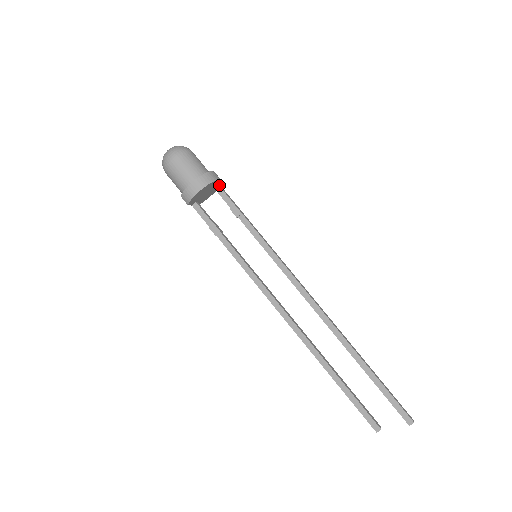
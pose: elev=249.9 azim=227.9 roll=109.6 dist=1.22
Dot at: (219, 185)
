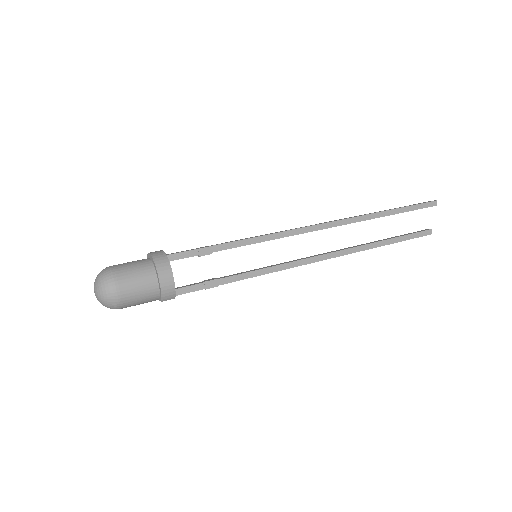
Dot at: (168, 255)
